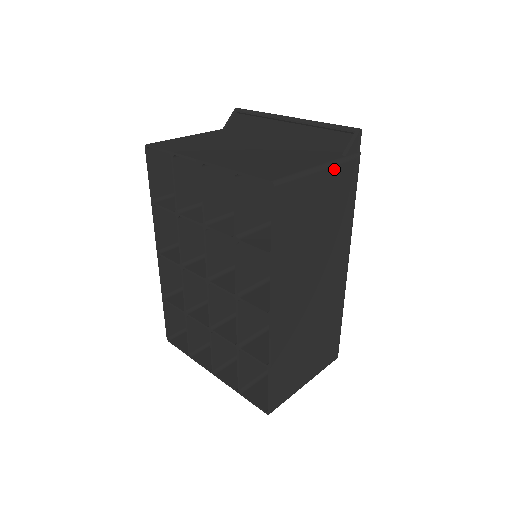
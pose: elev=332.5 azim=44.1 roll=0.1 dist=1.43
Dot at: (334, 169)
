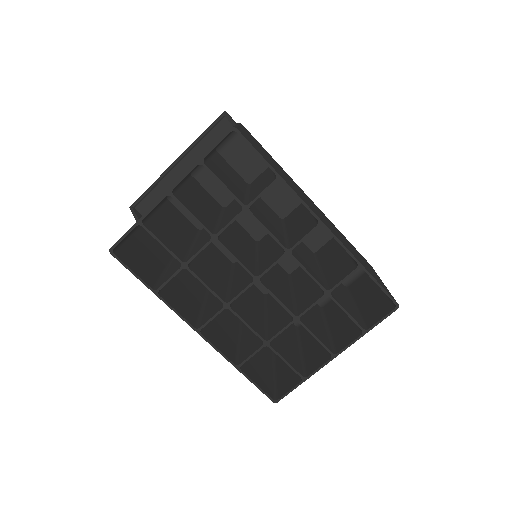
Dot at: (242, 127)
